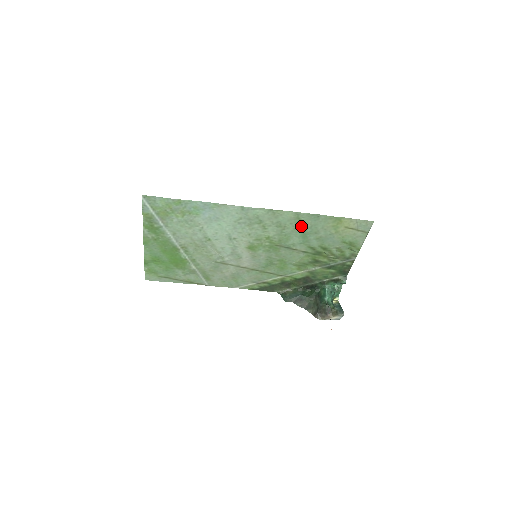
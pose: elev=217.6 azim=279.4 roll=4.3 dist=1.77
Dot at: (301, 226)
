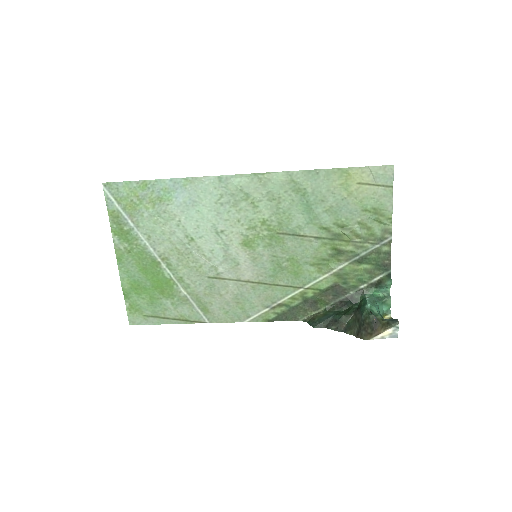
Dot at: (300, 193)
